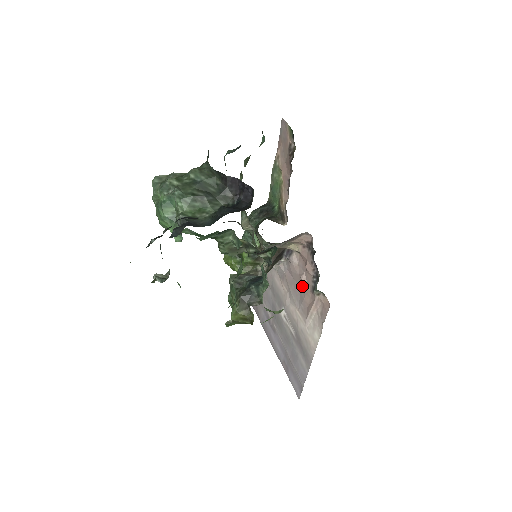
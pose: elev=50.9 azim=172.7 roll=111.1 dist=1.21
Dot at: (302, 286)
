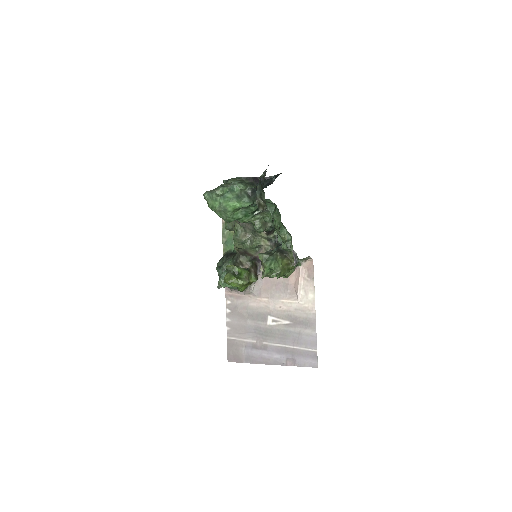
Dot at: occluded
